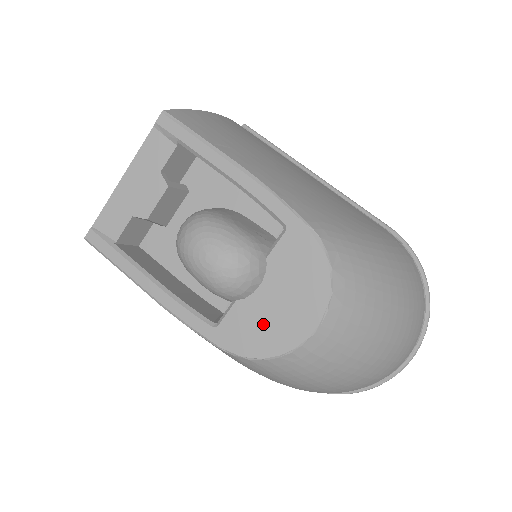
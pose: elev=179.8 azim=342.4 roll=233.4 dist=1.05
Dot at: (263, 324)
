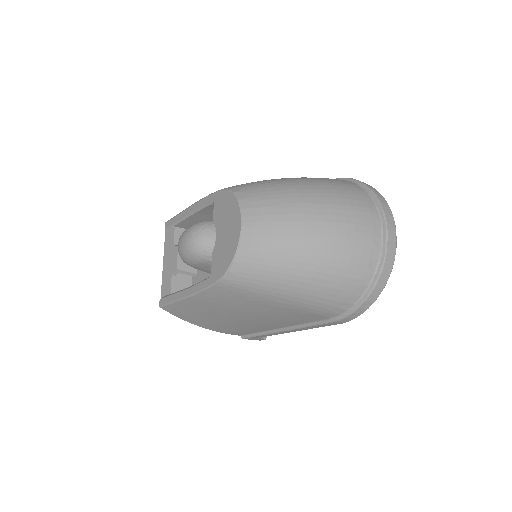
Dot at: (224, 248)
